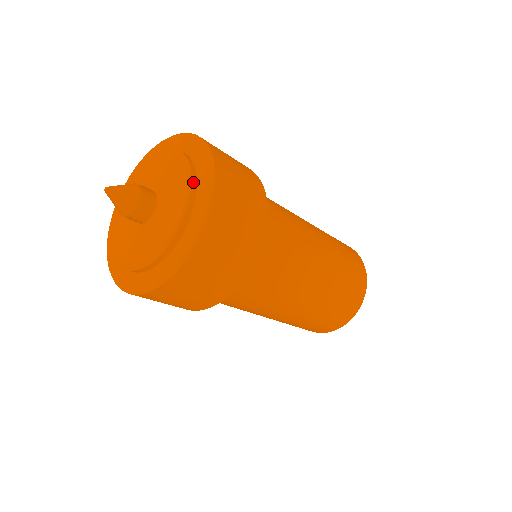
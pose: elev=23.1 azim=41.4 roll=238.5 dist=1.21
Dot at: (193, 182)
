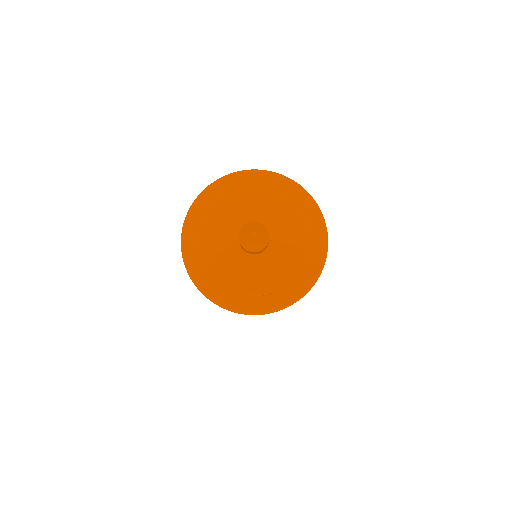
Dot at: (310, 243)
